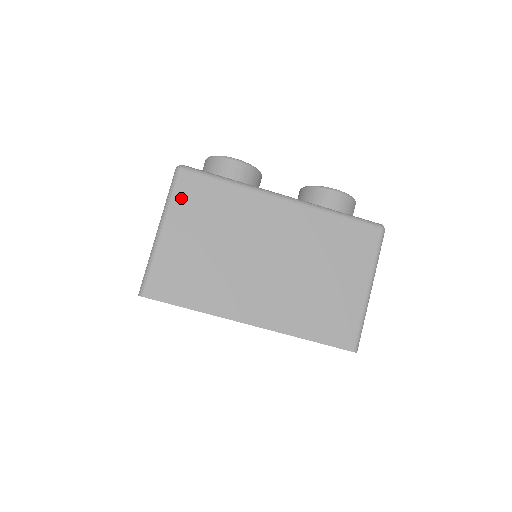
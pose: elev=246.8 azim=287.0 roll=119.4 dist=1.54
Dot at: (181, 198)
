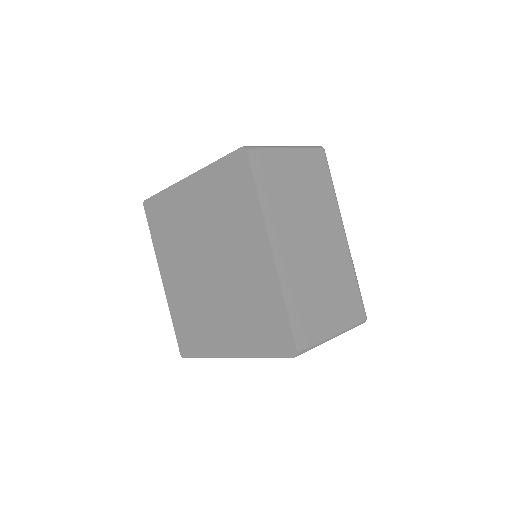
Dot at: (311, 156)
